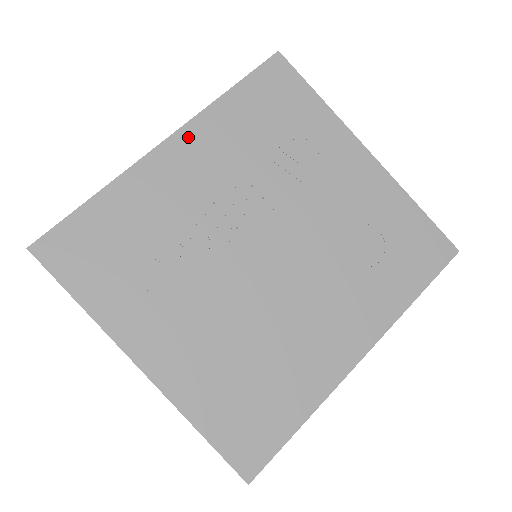
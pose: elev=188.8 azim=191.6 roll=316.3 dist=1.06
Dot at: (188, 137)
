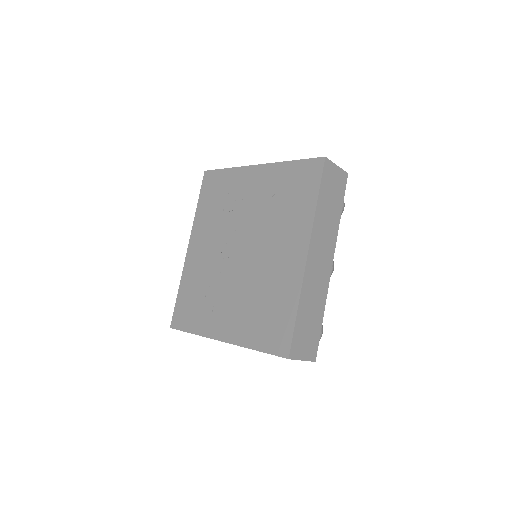
Dot at: (194, 238)
